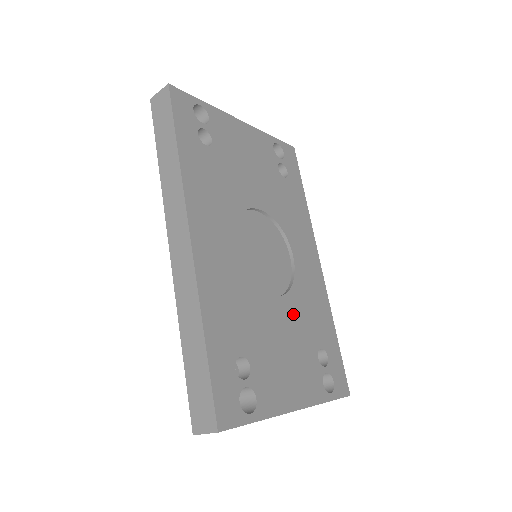
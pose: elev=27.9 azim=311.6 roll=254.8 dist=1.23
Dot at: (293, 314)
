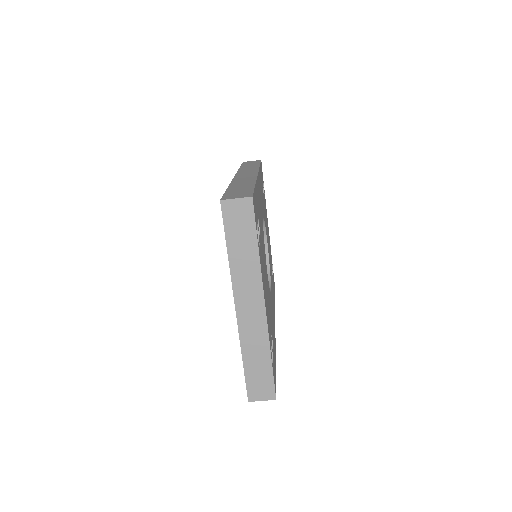
Dot at: occluded
